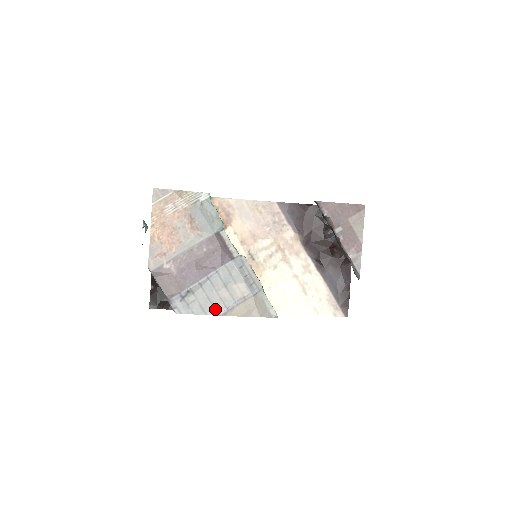
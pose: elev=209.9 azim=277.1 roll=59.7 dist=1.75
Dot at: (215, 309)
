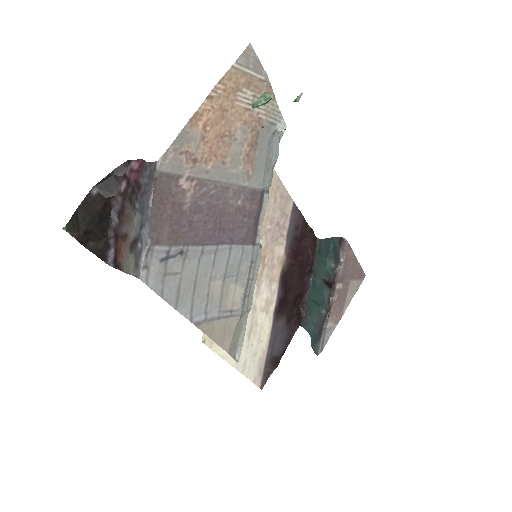
Dot at: (192, 307)
